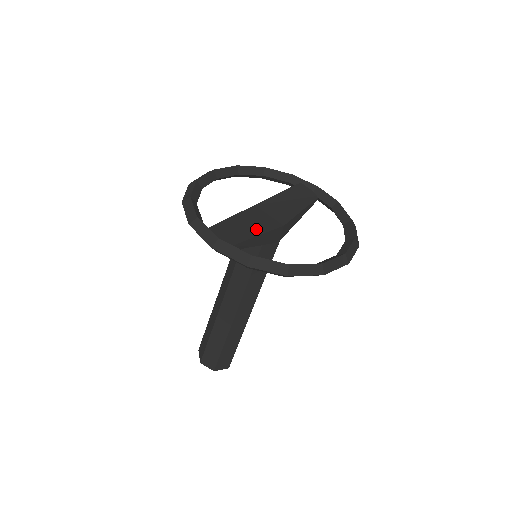
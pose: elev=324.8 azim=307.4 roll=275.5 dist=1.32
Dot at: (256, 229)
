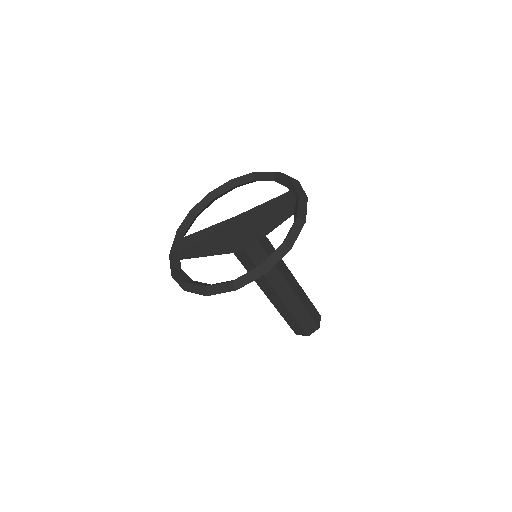
Dot at: (211, 242)
